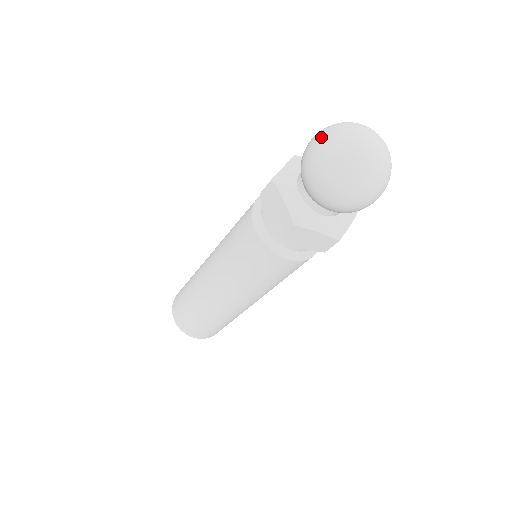
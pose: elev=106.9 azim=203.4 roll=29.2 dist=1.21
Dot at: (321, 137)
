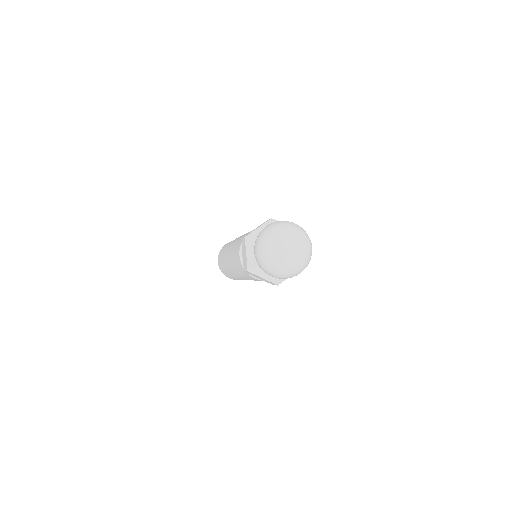
Dot at: (264, 233)
